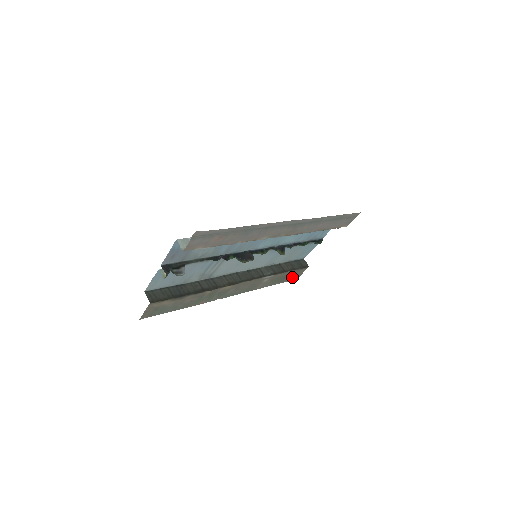
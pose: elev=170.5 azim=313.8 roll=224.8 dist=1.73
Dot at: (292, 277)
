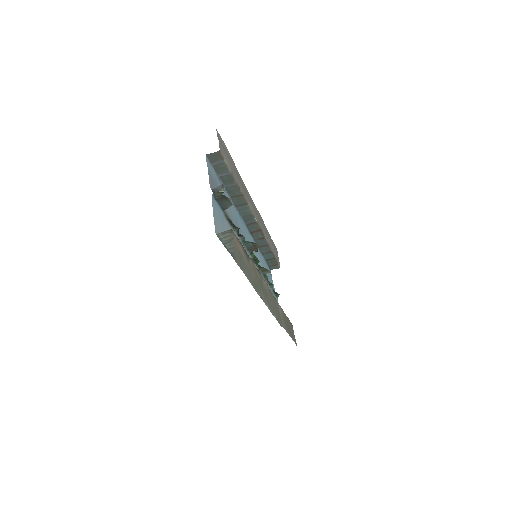
Dot at: occluded
